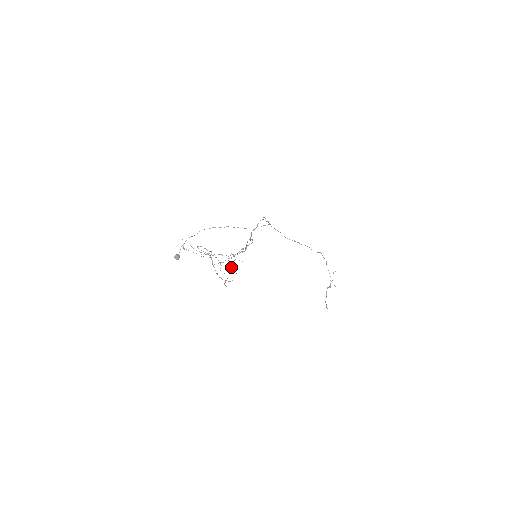
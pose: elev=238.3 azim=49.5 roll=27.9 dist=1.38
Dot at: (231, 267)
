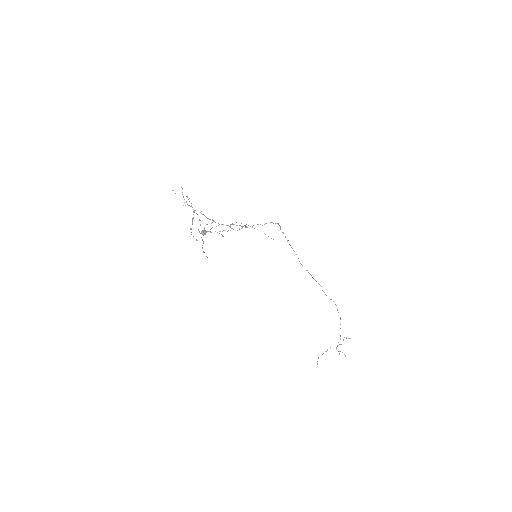
Dot at: (204, 228)
